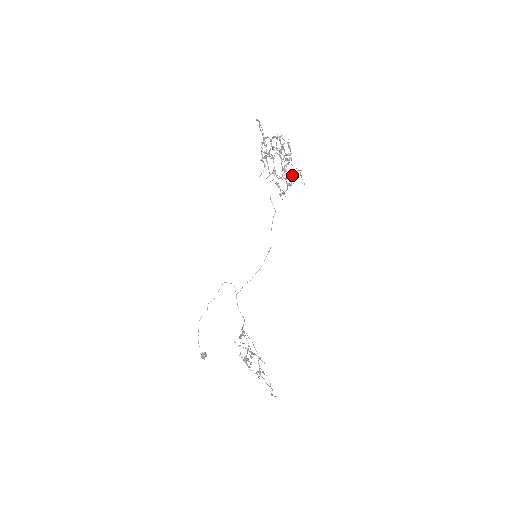
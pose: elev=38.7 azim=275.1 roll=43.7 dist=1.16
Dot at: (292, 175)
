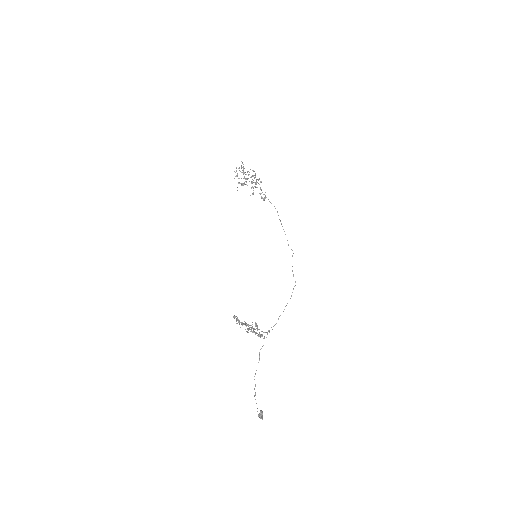
Dot at: (241, 168)
